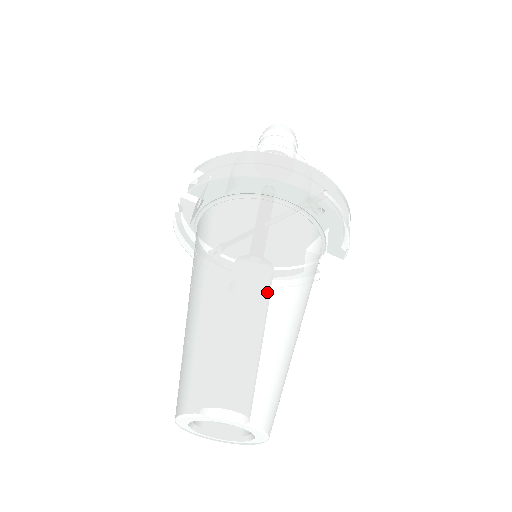
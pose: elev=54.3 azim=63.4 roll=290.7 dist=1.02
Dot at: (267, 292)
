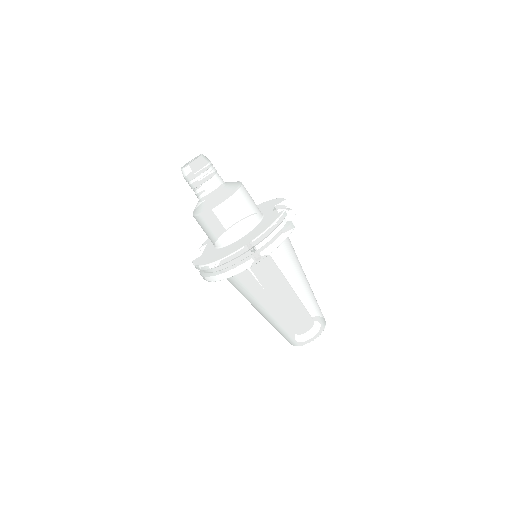
Dot at: (274, 304)
